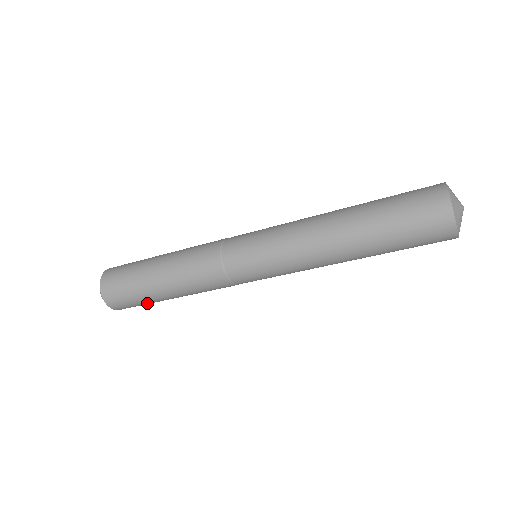
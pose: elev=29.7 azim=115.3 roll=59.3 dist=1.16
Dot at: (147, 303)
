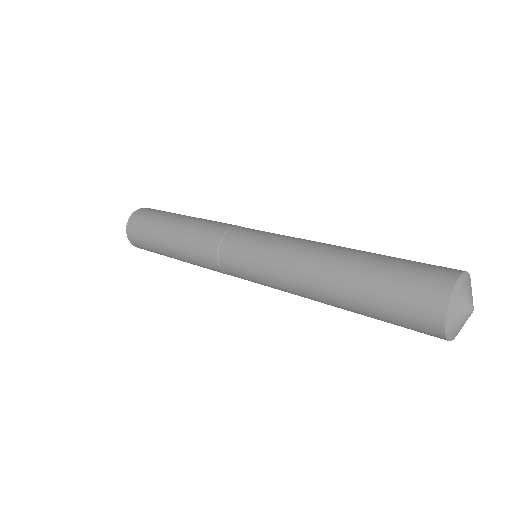
Dot at: (158, 253)
